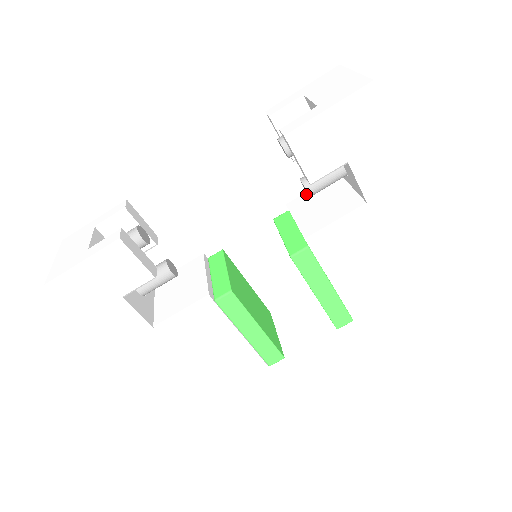
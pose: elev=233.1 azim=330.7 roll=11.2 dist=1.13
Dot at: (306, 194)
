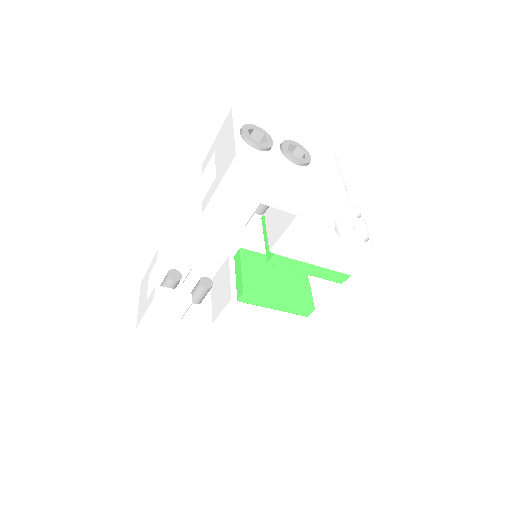
Dot at: occluded
